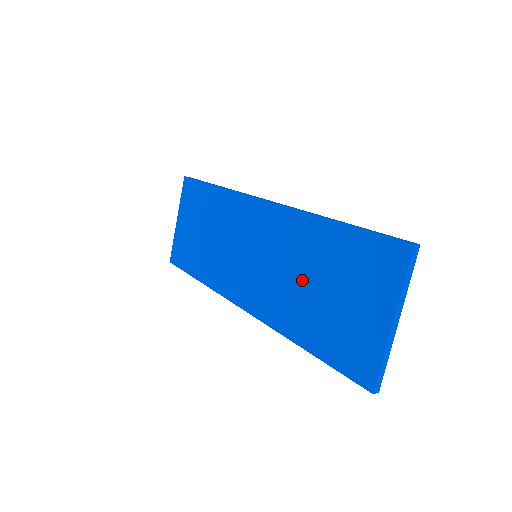
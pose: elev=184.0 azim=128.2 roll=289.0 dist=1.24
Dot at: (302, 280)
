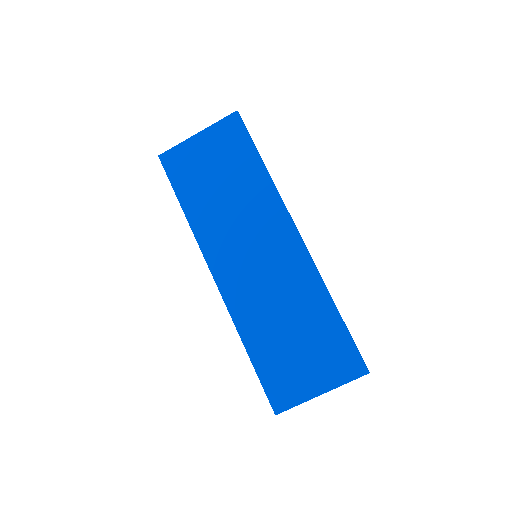
Dot at: (282, 314)
